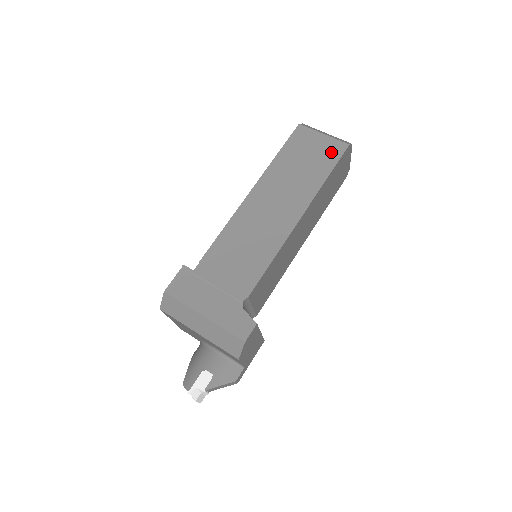
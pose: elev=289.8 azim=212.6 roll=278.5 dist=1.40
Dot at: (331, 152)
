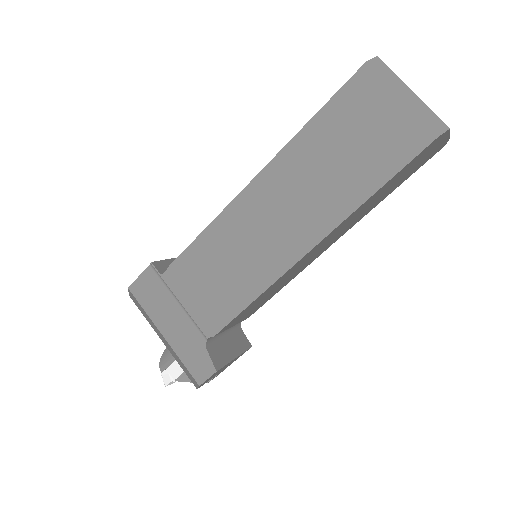
Dot at: (399, 143)
